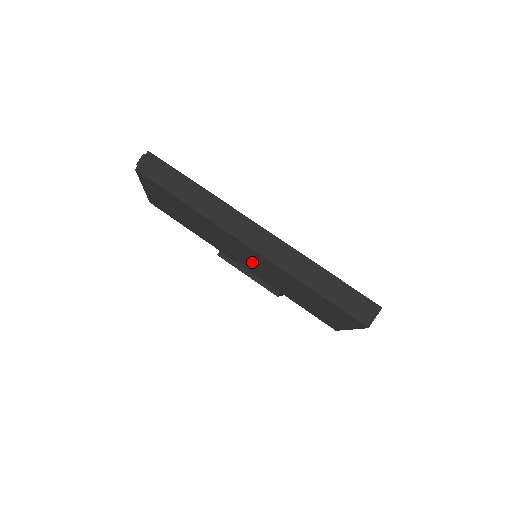
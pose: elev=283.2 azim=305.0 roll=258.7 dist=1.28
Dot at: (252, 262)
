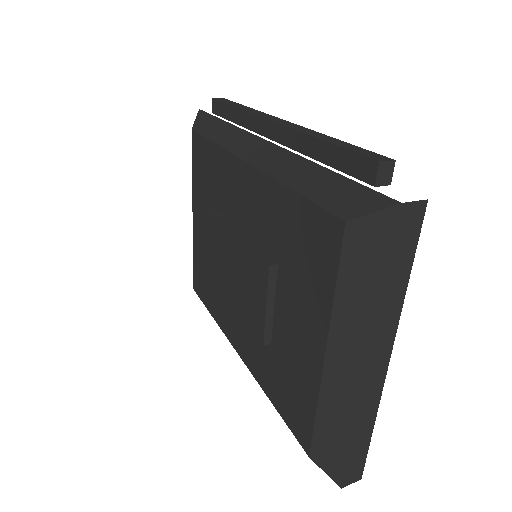
Dot at: (342, 374)
